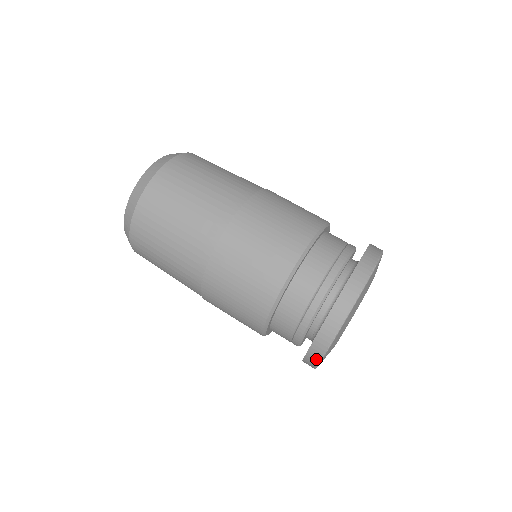
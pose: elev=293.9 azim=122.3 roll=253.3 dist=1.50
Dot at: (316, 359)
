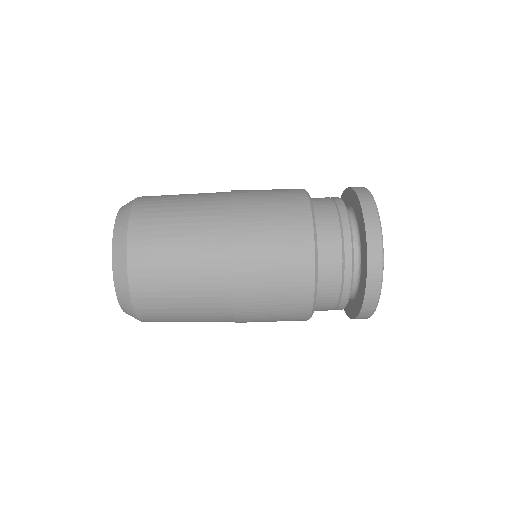
Dot at: (377, 236)
